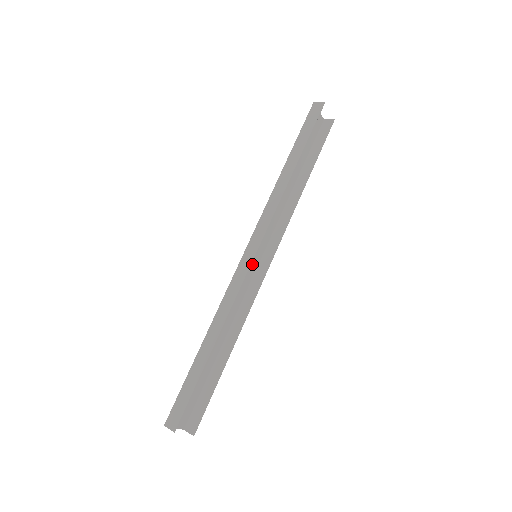
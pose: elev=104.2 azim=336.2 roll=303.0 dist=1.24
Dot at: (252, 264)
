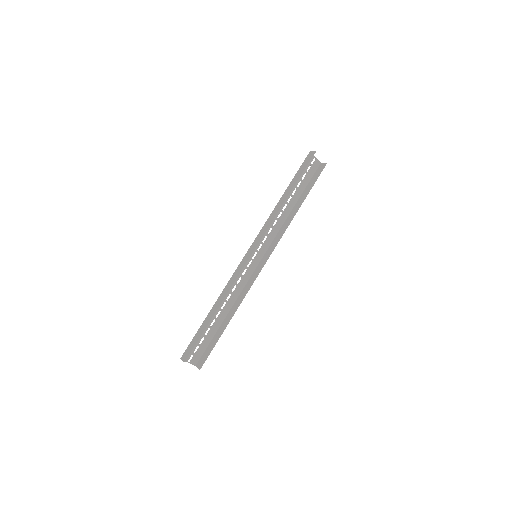
Dot at: (254, 262)
